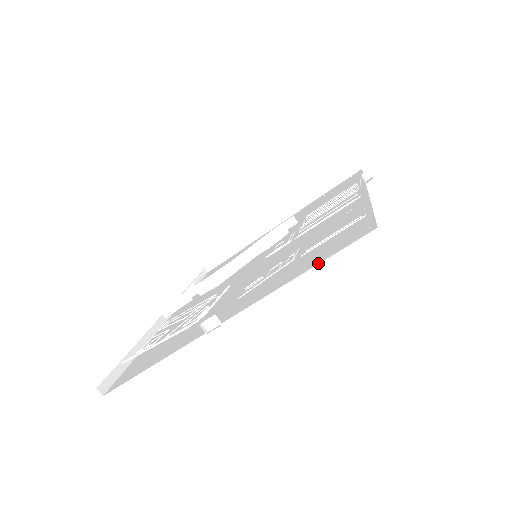
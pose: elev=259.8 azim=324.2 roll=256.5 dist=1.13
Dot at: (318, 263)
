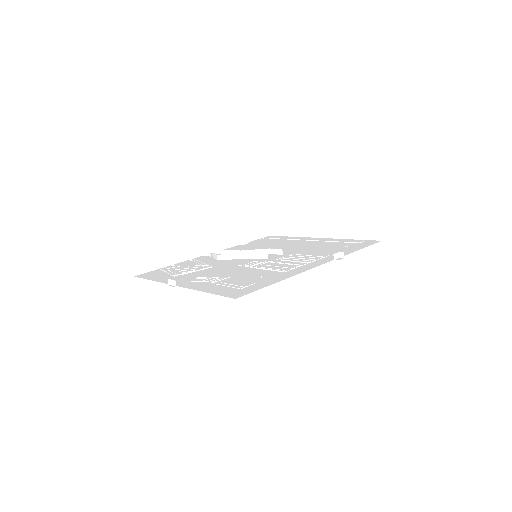
Dot at: (213, 293)
